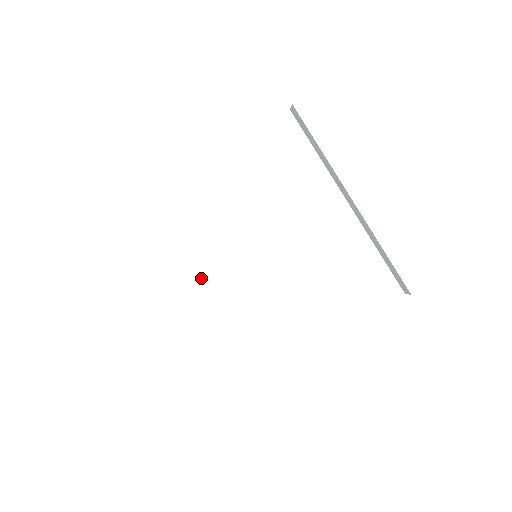
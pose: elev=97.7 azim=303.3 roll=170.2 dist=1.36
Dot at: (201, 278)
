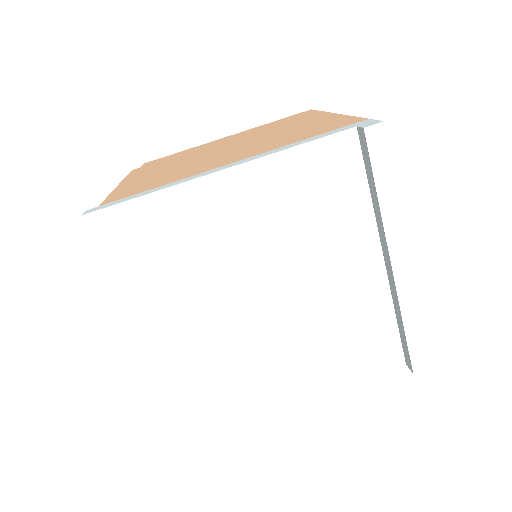
Dot at: (188, 302)
